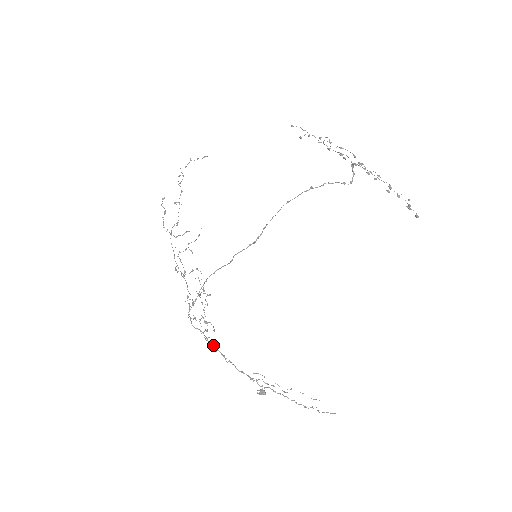
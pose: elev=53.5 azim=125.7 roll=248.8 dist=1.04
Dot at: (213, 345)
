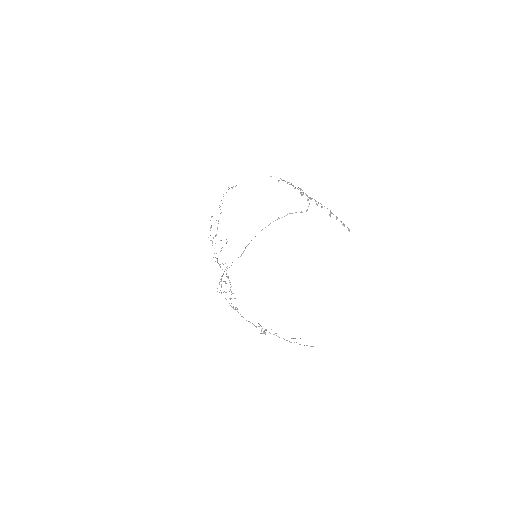
Dot at: (233, 307)
